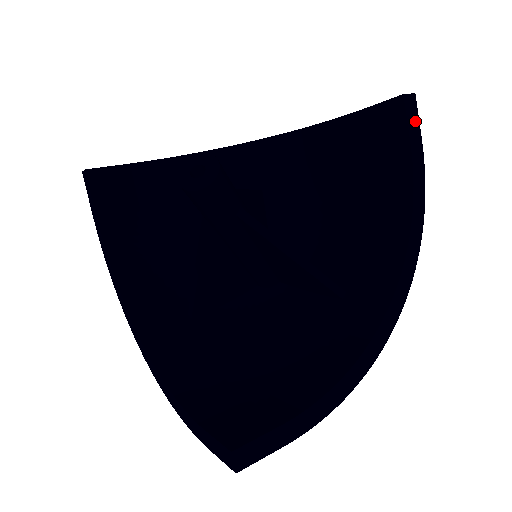
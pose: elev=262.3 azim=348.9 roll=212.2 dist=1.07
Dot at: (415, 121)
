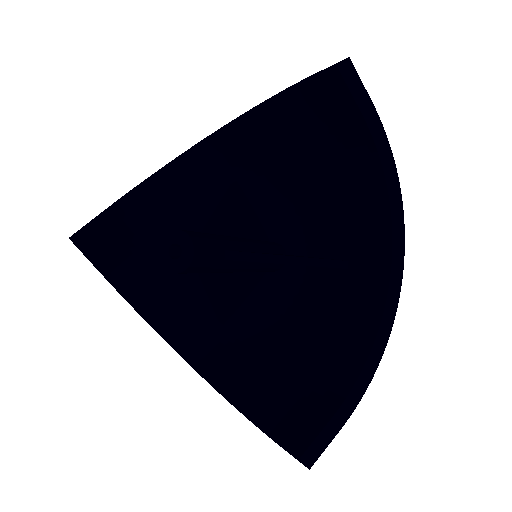
Dot at: (359, 87)
